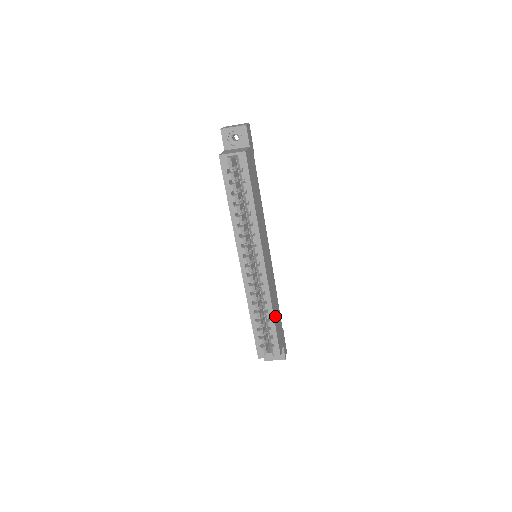
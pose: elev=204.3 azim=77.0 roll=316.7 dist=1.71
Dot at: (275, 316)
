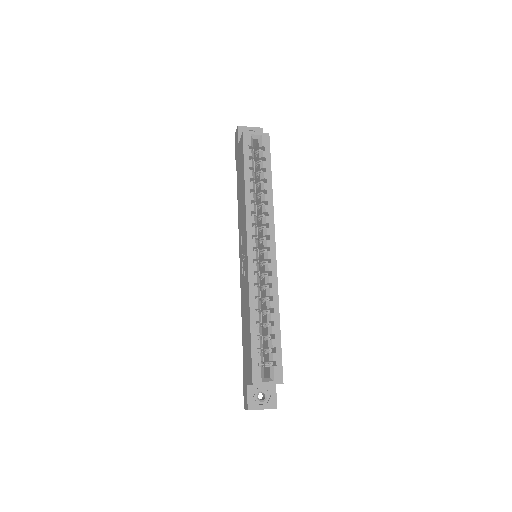
Dot at: occluded
